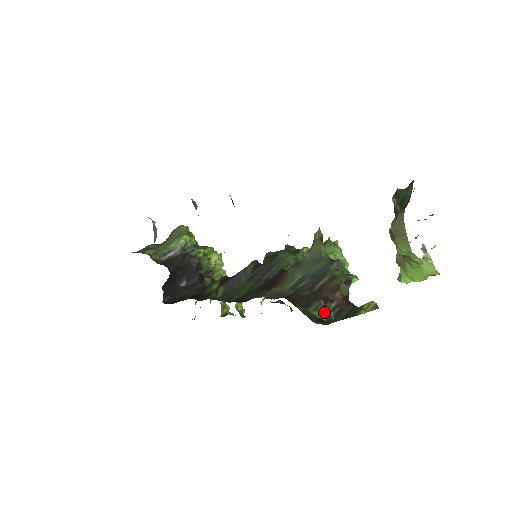
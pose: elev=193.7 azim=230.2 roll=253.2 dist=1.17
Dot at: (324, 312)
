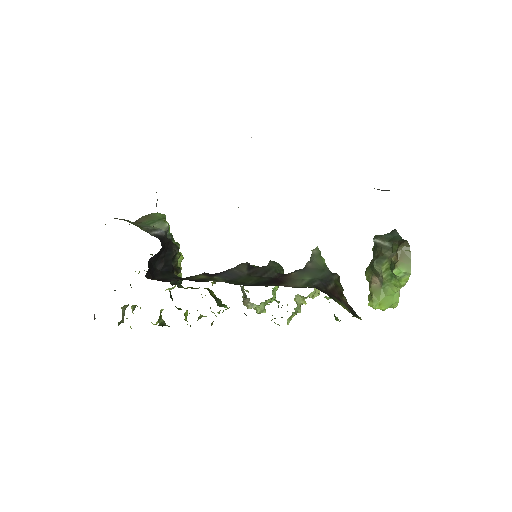
Dot at: (344, 306)
